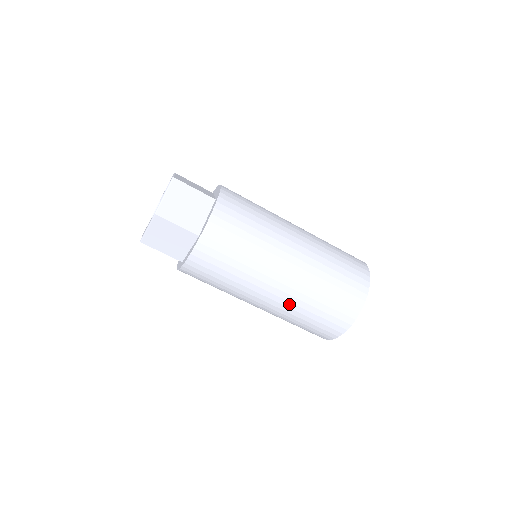
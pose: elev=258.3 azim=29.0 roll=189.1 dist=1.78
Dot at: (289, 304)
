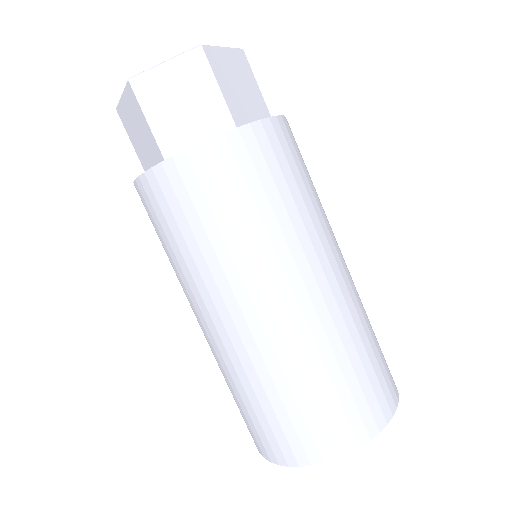
Dot at: (221, 358)
